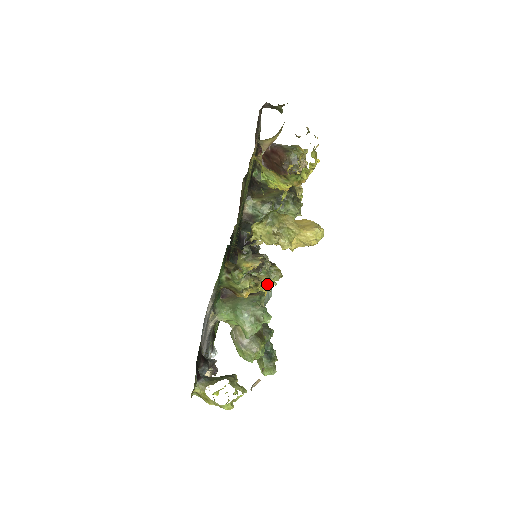
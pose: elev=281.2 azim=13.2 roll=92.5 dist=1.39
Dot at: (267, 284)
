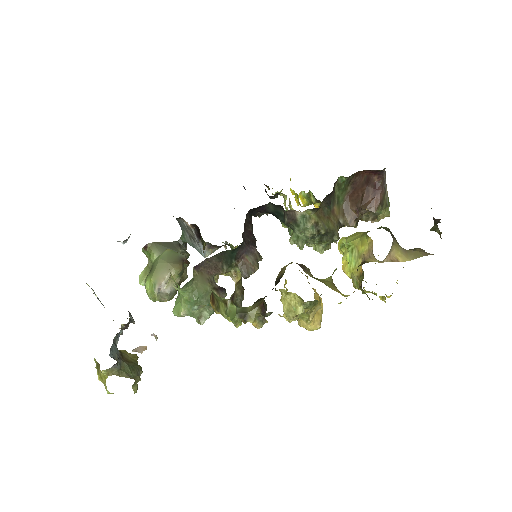
Dot at: occluded
